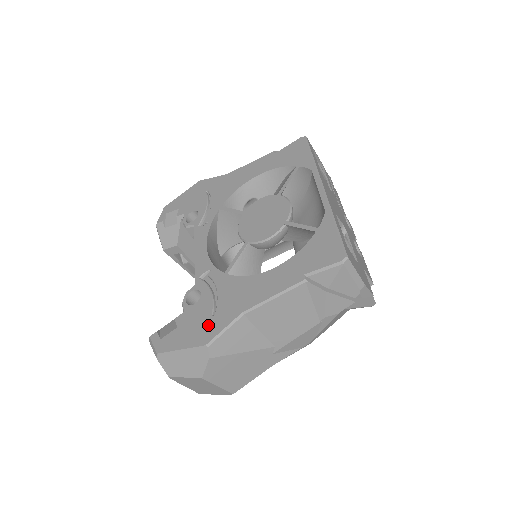
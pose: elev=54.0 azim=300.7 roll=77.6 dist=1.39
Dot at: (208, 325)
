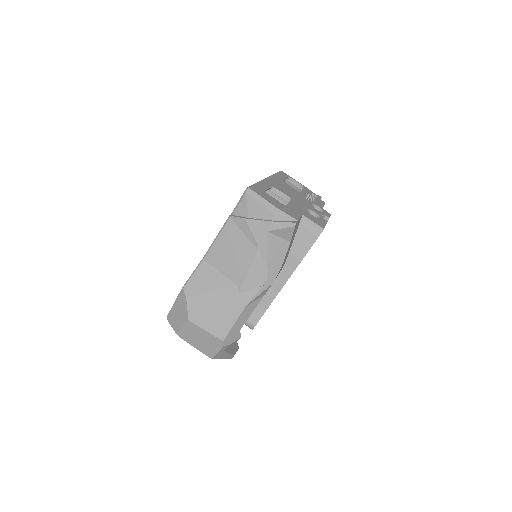
Dot at: occluded
